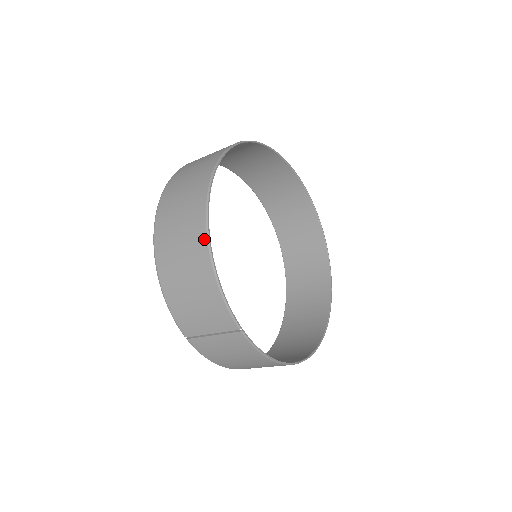
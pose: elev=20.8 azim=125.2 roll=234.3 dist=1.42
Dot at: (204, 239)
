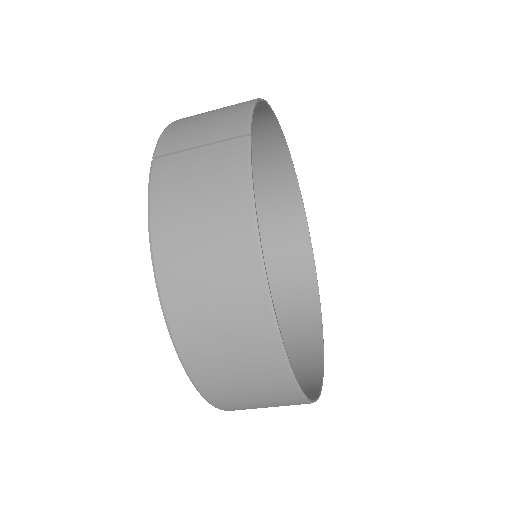
Dot at: occluded
